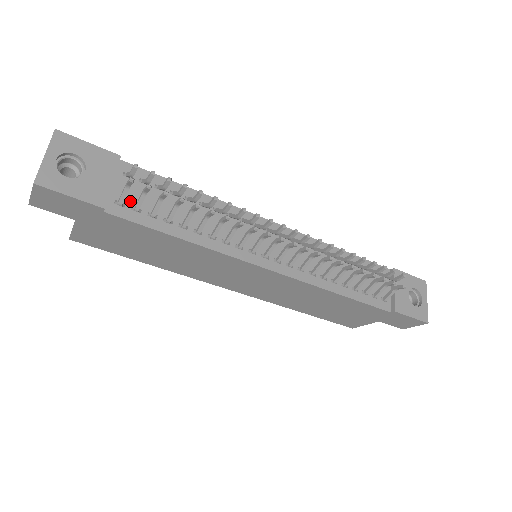
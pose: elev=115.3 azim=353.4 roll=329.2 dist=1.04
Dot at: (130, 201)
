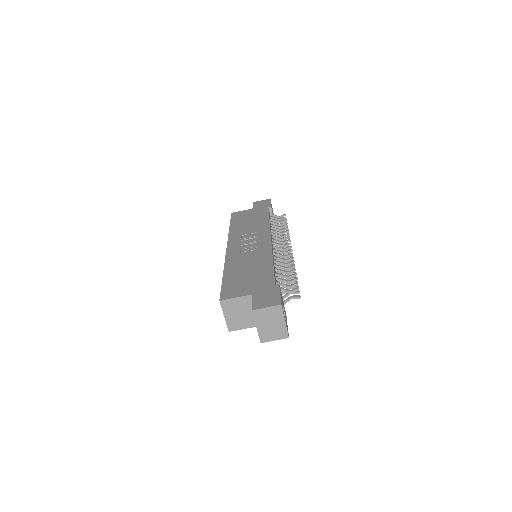
Dot at: occluded
